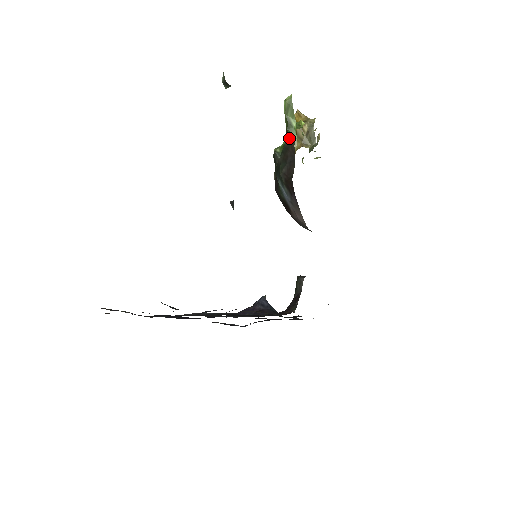
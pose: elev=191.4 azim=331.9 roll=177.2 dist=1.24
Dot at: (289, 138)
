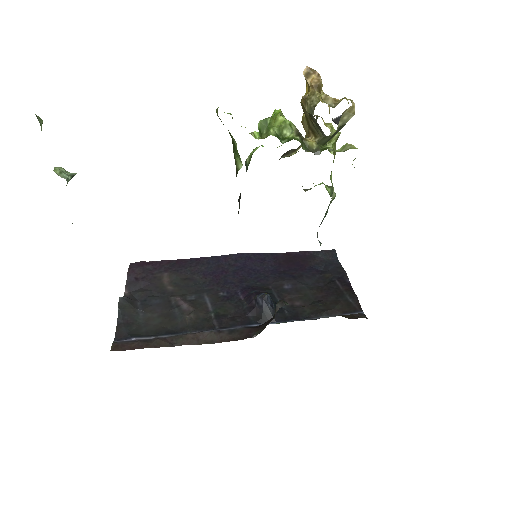
Dot at: (236, 163)
